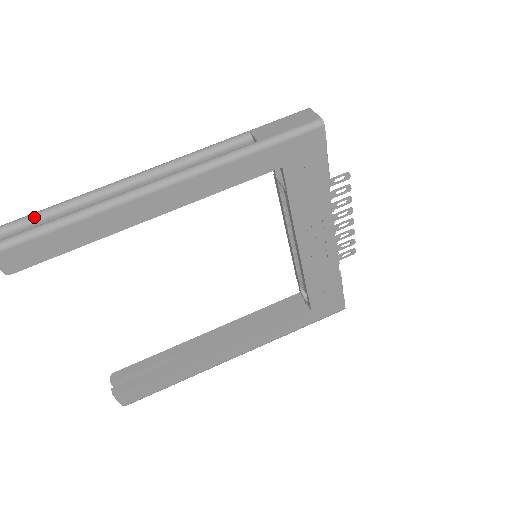
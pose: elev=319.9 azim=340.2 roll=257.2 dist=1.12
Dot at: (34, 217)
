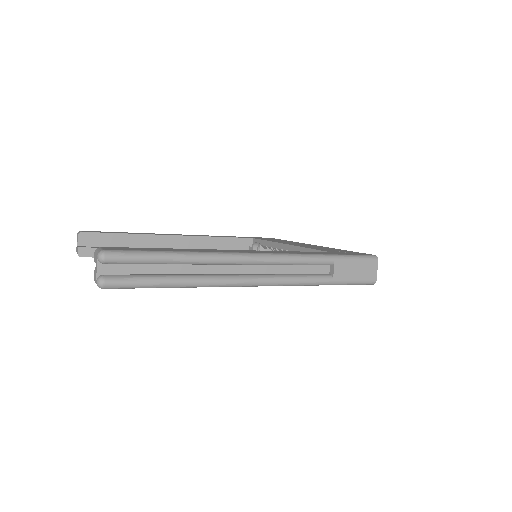
Dot at: (147, 262)
